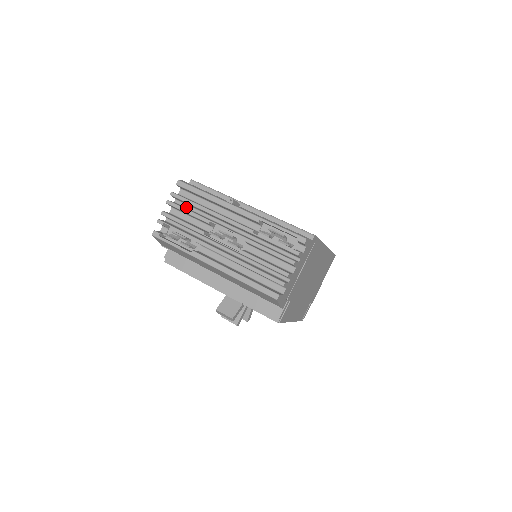
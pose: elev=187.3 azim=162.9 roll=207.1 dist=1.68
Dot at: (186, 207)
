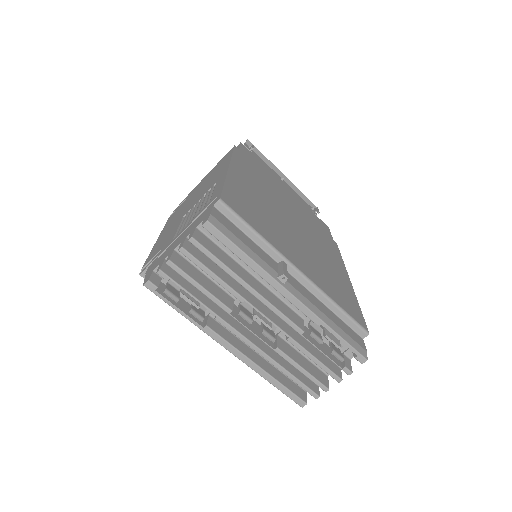
Dot at: occluded
